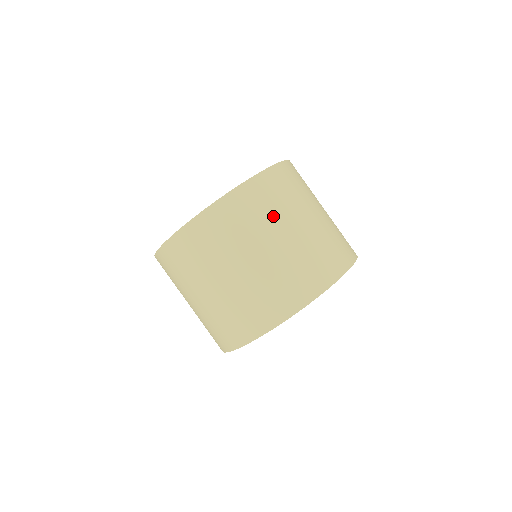
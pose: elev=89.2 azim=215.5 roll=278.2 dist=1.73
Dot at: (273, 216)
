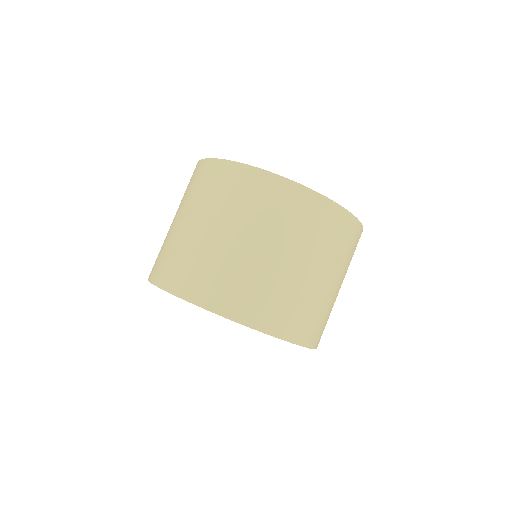
Dot at: (346, 264)
